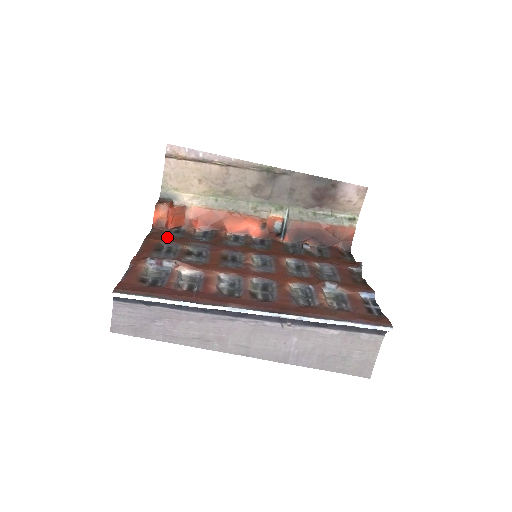
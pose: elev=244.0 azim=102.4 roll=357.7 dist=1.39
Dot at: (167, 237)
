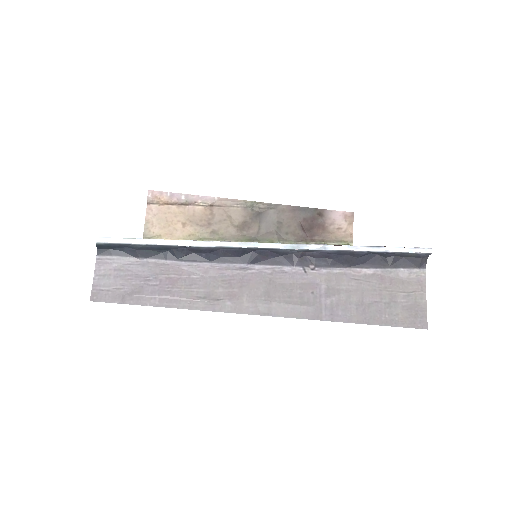
Dot at: occluded
